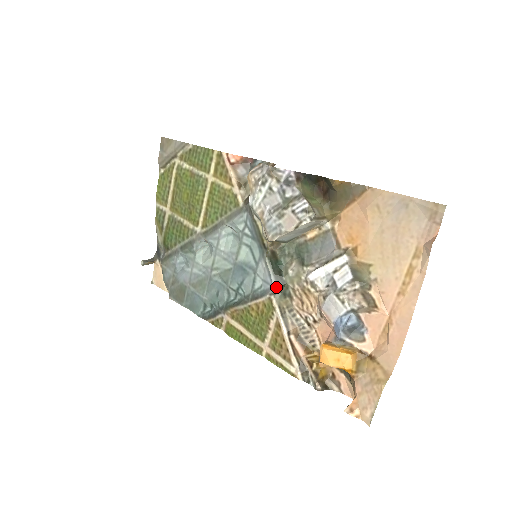
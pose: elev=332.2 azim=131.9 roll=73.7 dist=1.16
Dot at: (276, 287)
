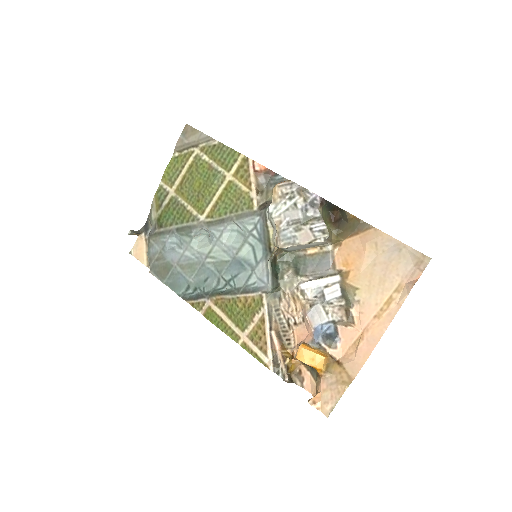
Dot at: (271, 287)
